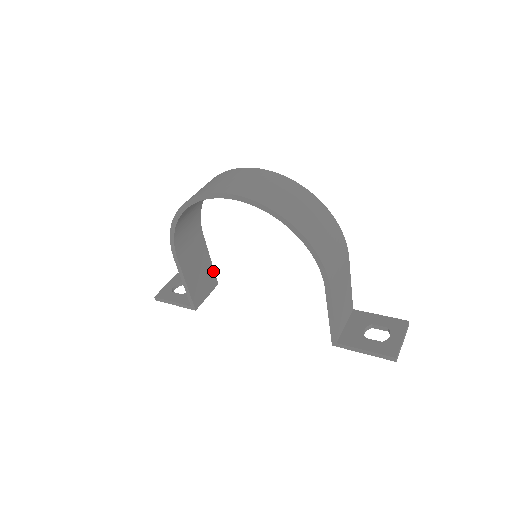
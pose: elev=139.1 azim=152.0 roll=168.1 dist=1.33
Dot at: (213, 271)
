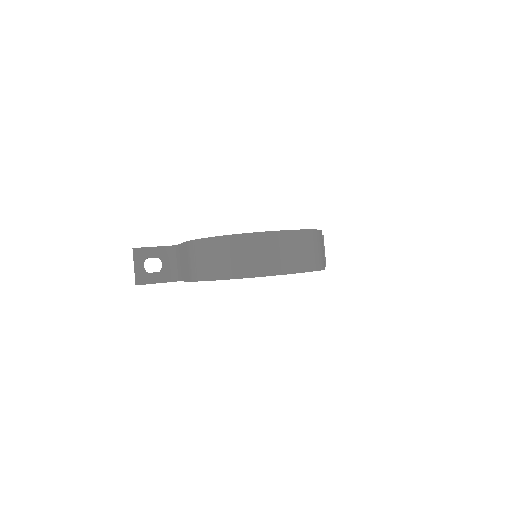
Dot at: occluded
